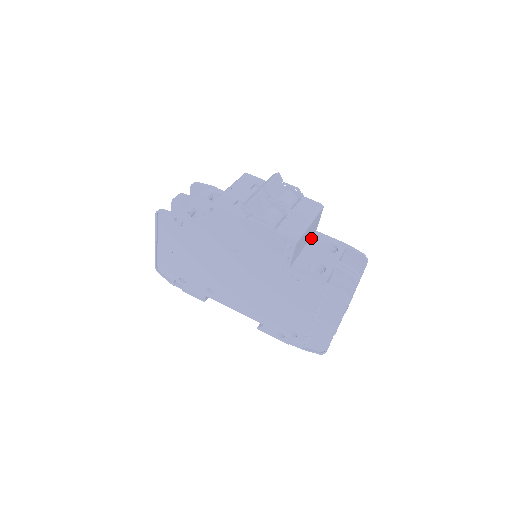
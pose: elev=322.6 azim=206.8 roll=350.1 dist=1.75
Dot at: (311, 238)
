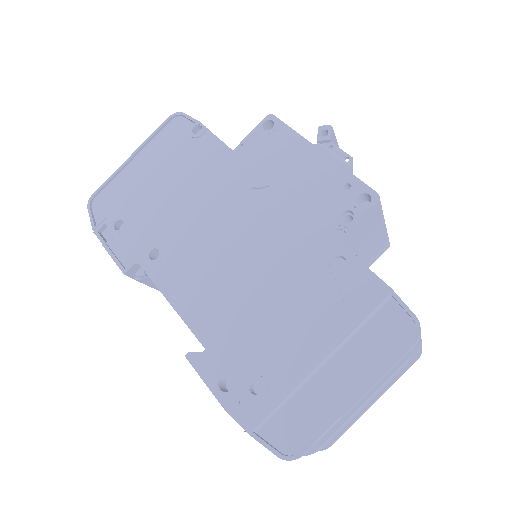
Dot at: occluded
